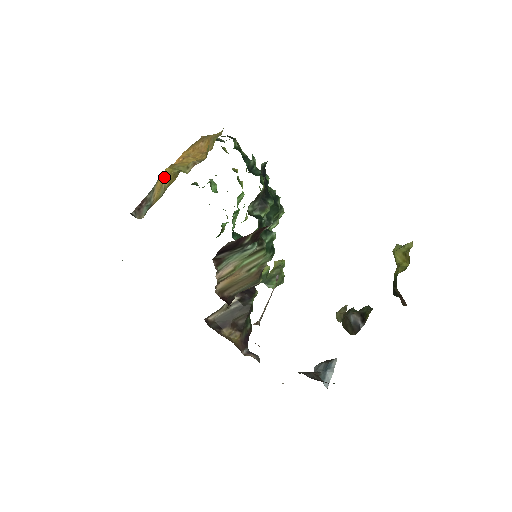
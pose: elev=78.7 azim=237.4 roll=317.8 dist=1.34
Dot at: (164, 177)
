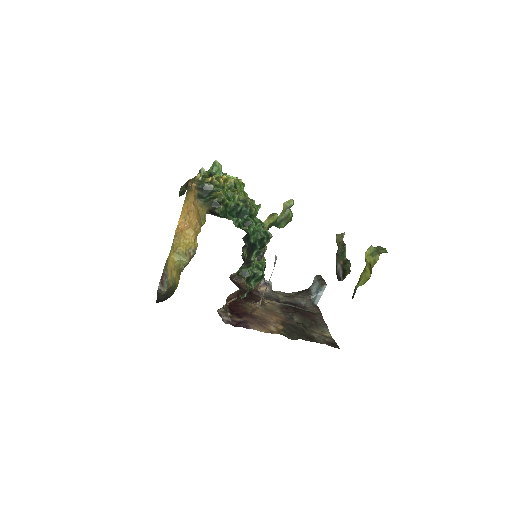
Dot at: (171, 265)
